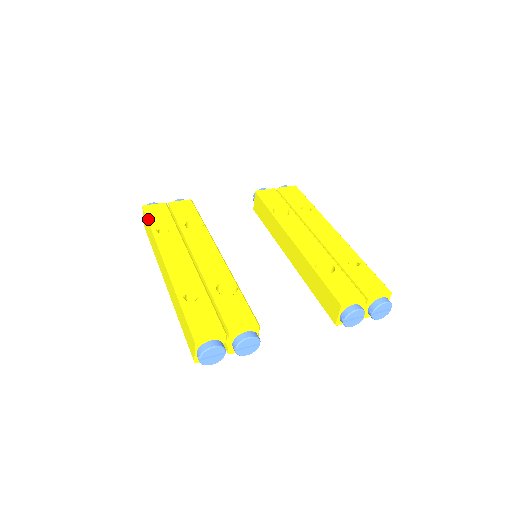
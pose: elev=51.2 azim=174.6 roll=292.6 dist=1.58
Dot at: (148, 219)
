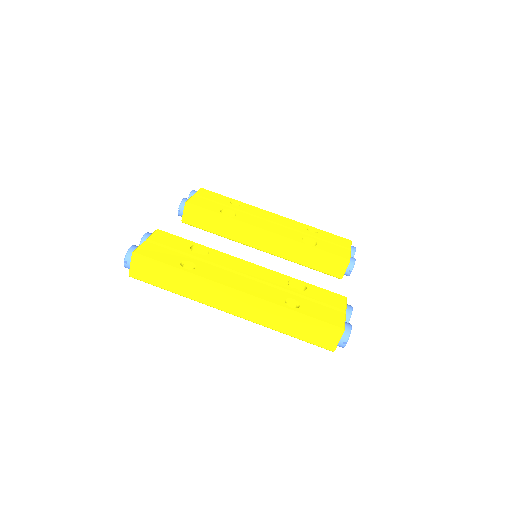
Dot at: (161, 262)
